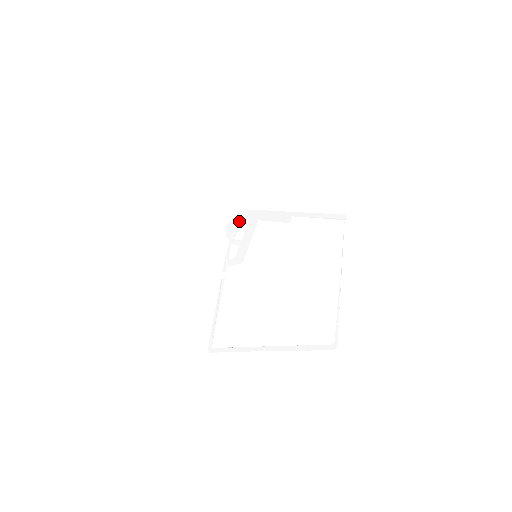
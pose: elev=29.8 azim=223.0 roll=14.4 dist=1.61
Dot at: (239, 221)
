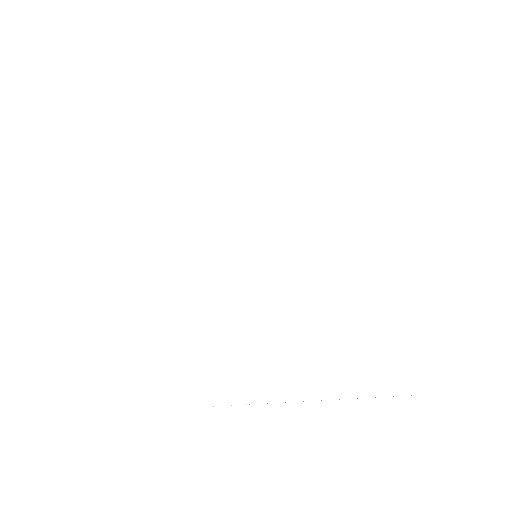
Dot at: (205, 200)
